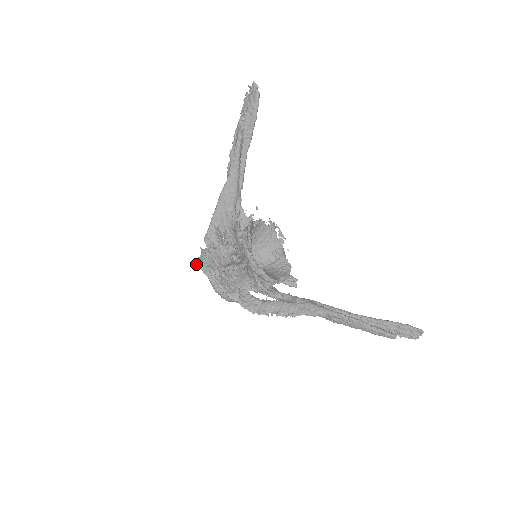
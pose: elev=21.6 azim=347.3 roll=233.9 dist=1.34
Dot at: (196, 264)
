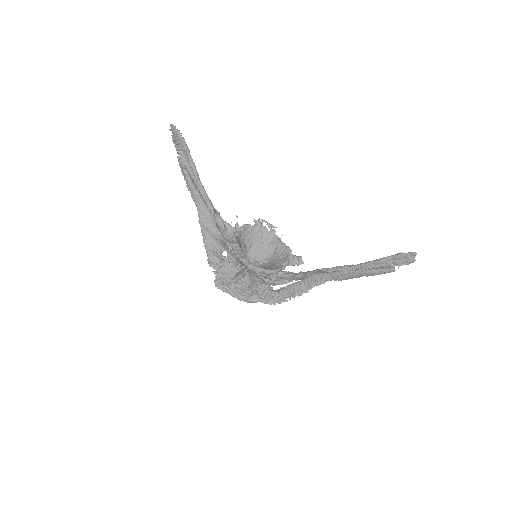
Dot at: occluded
